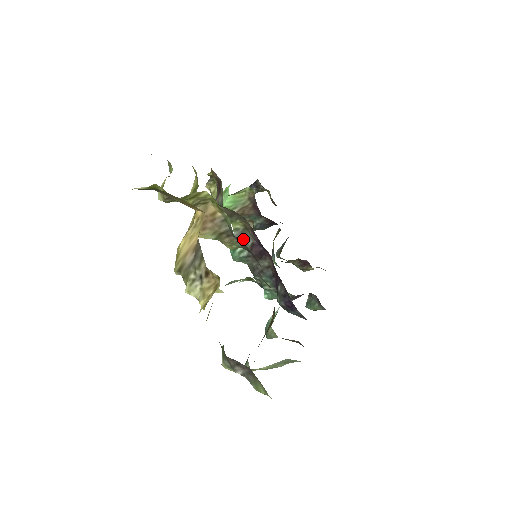
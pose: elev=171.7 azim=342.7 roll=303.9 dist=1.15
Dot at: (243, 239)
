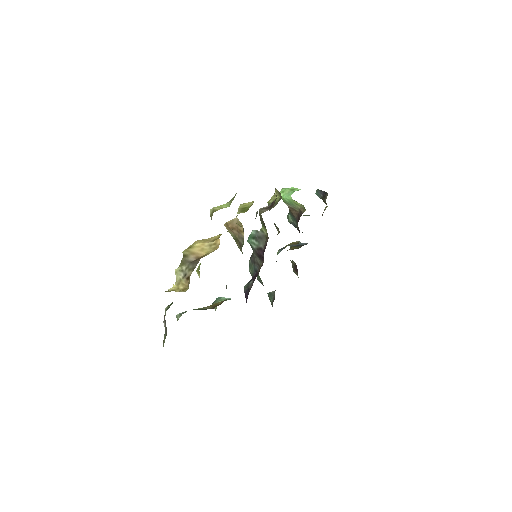
Dot at: (260, 240)
